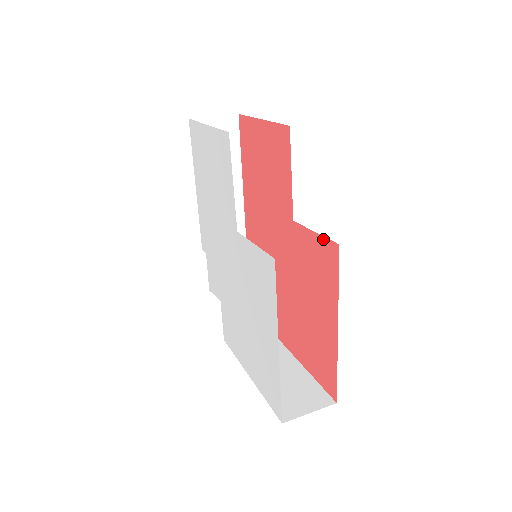
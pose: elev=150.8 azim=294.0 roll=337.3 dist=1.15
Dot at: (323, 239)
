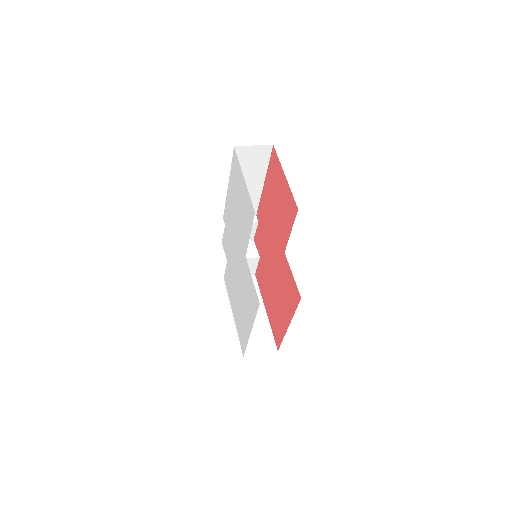
Dot at: (295, 284)
